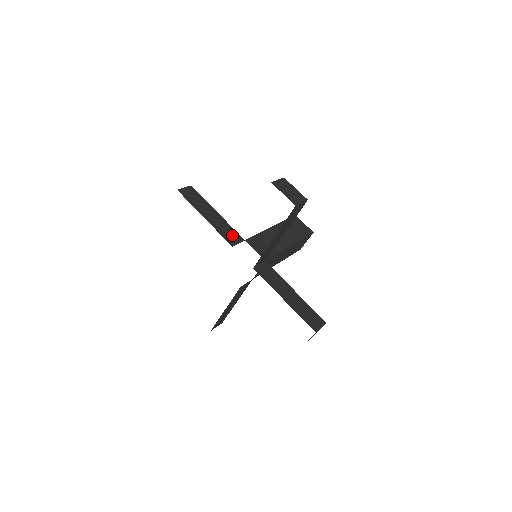
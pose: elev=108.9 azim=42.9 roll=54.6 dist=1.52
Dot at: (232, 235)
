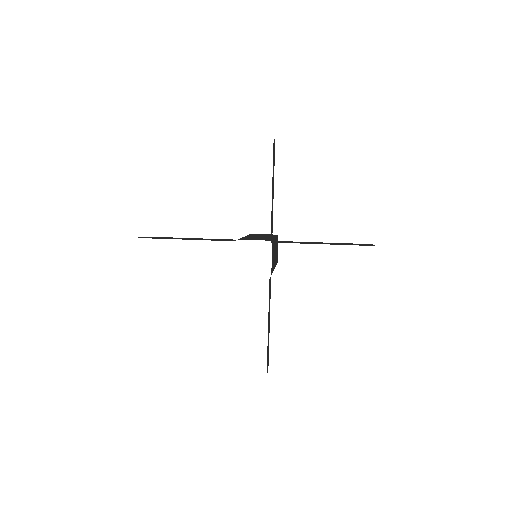
Dot at: occluded
